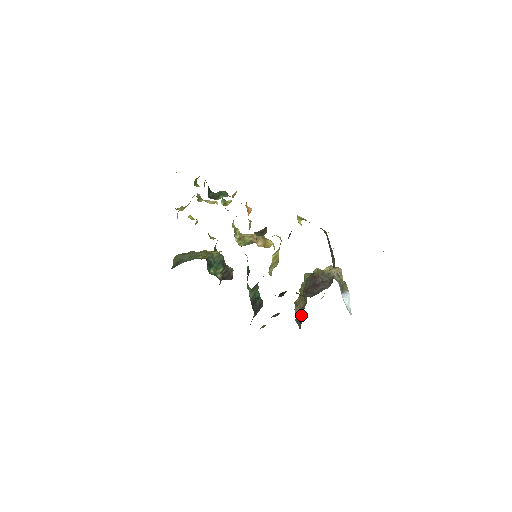
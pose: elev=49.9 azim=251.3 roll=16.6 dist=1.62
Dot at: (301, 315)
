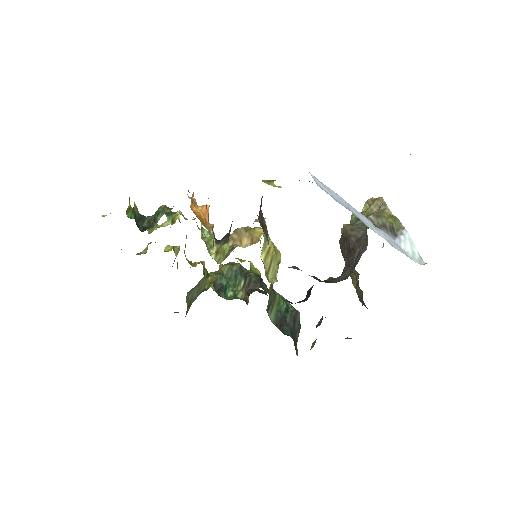
Dot at: (360, 294)
